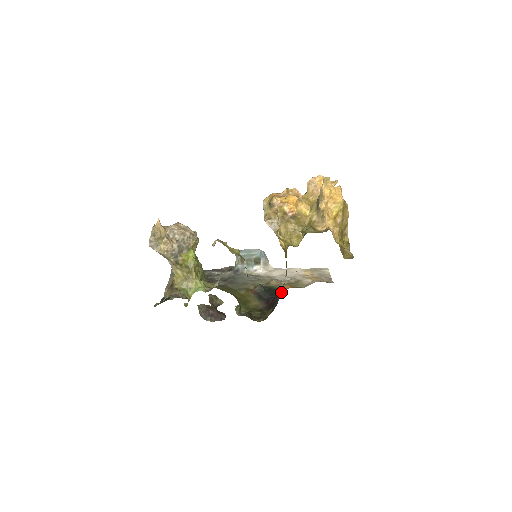
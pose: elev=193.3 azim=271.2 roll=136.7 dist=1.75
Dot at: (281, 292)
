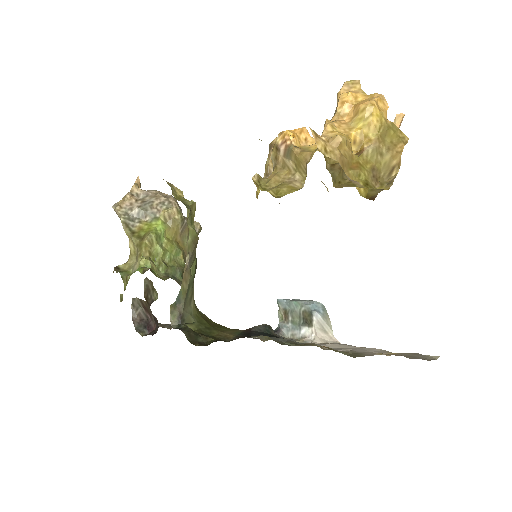
Dot at: occluded
